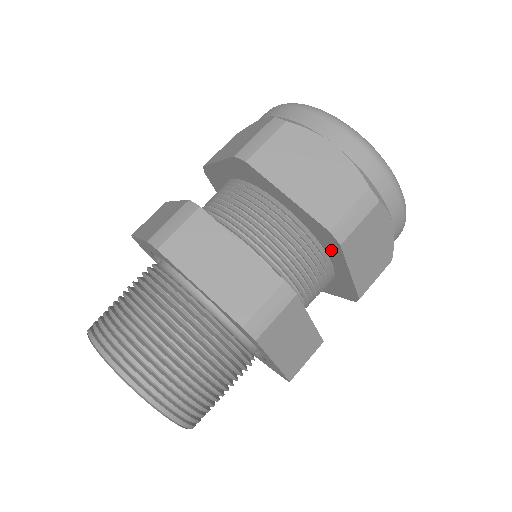
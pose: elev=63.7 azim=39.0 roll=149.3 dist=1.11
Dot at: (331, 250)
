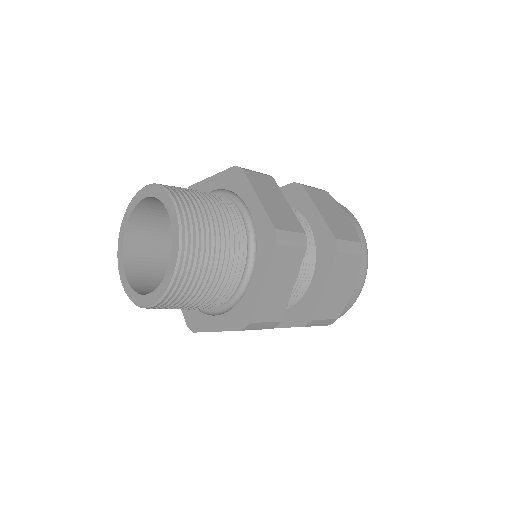
Dot at: (323, 261)
